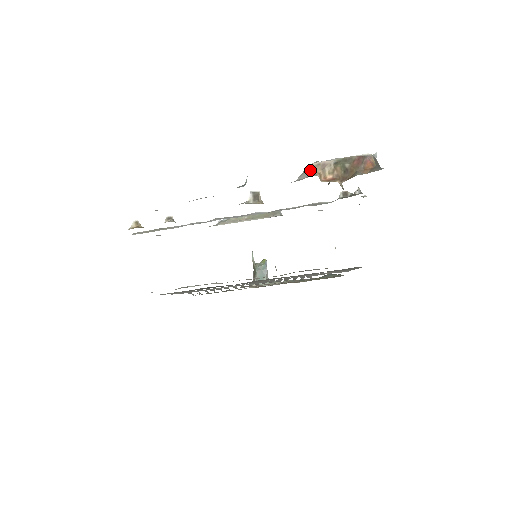
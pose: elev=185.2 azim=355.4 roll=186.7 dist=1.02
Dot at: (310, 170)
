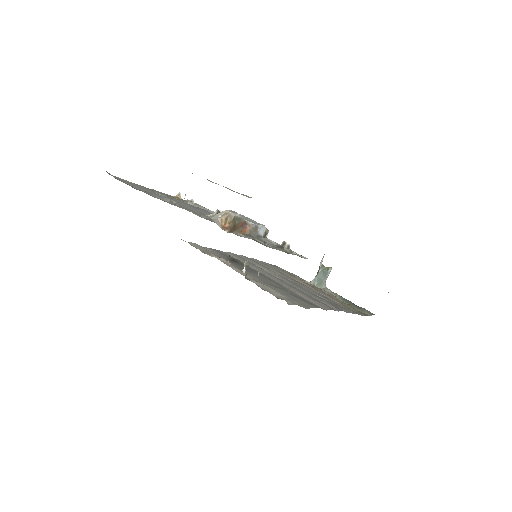
Dot at: (221, 214)
